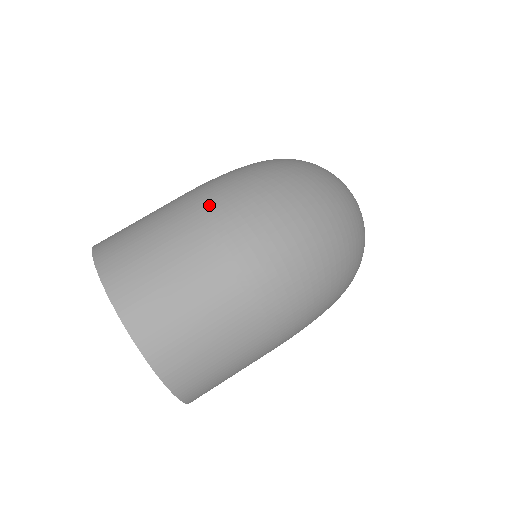
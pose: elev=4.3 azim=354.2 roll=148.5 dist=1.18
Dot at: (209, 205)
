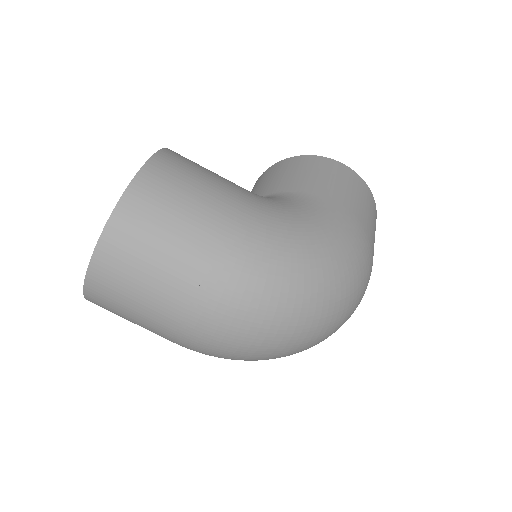
Dot at: (221, 278)
